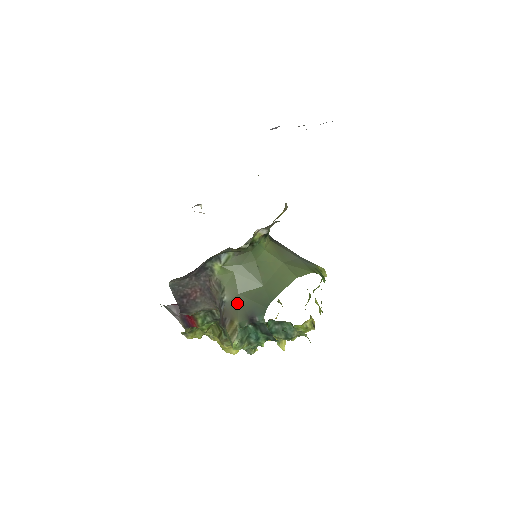
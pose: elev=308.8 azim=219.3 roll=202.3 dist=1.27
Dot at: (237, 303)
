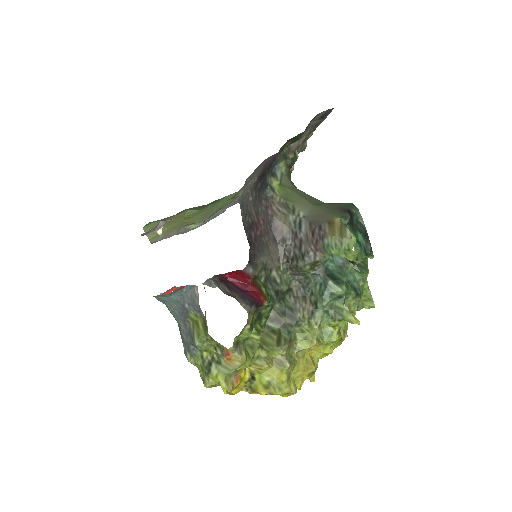
Dot at: (320, 209)
